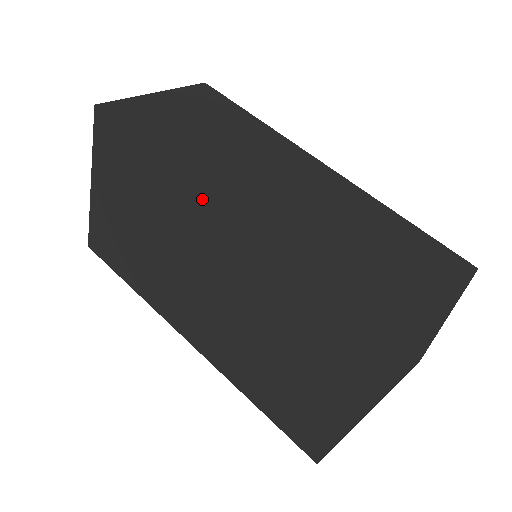
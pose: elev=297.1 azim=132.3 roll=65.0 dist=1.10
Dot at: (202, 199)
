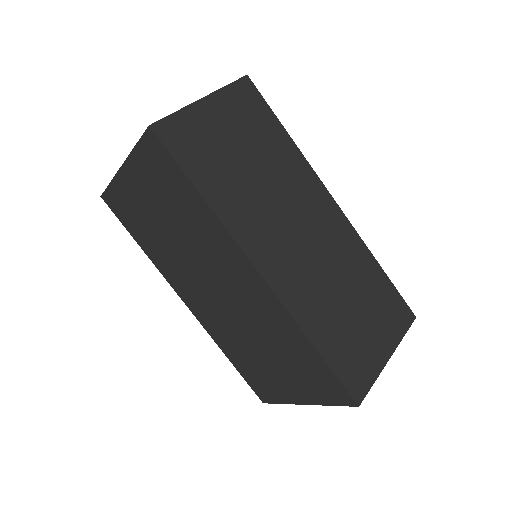
Dot at: (236, 250)
